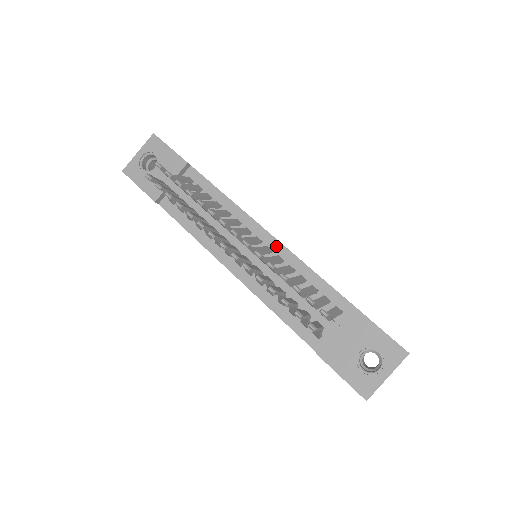
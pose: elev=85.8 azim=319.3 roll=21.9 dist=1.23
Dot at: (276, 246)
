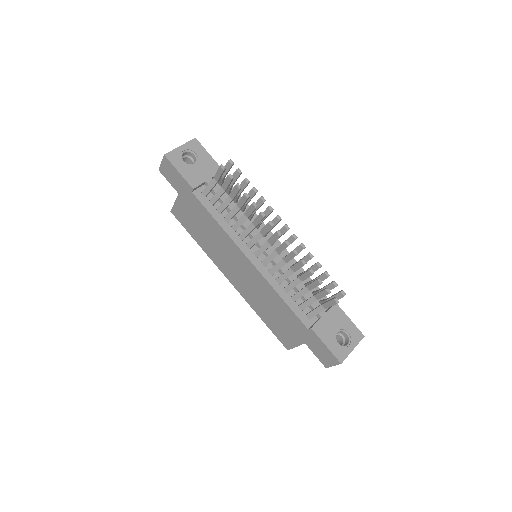
Dot at: (283, 250)
